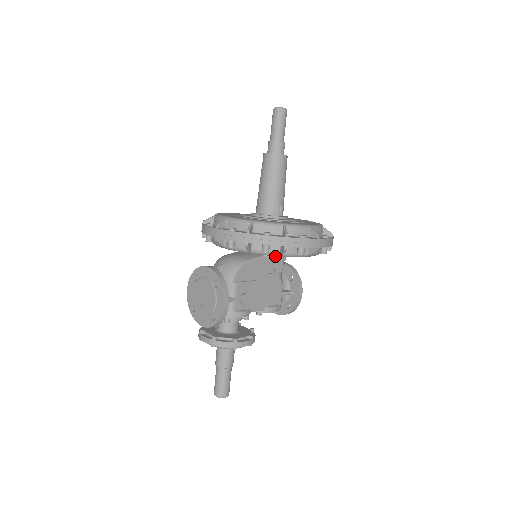
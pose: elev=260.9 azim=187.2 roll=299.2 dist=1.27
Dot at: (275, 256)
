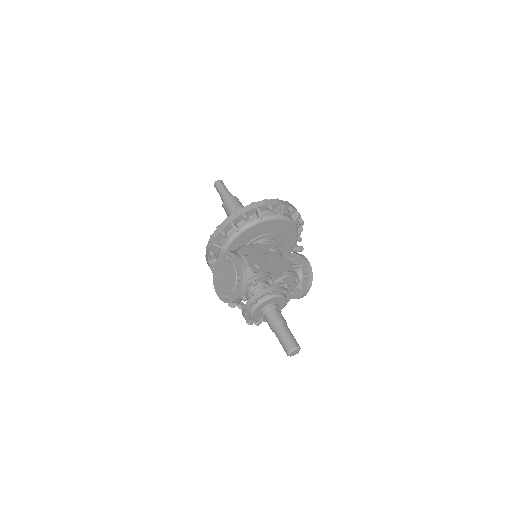
Dot at: (265, 240)
